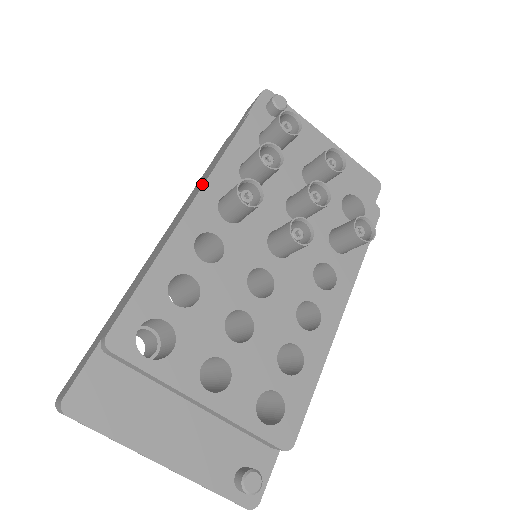
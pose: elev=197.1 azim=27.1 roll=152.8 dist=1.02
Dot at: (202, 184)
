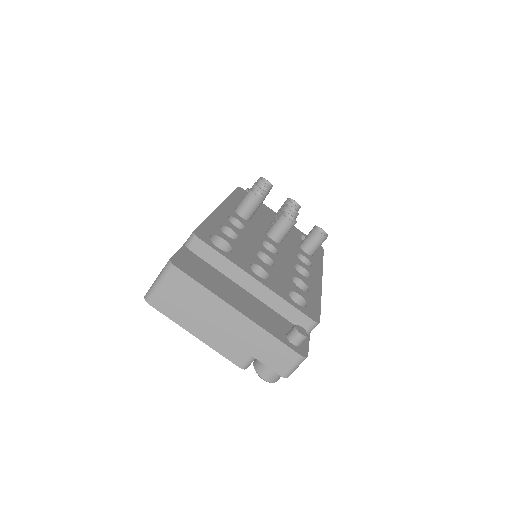
Dot at: occluded
